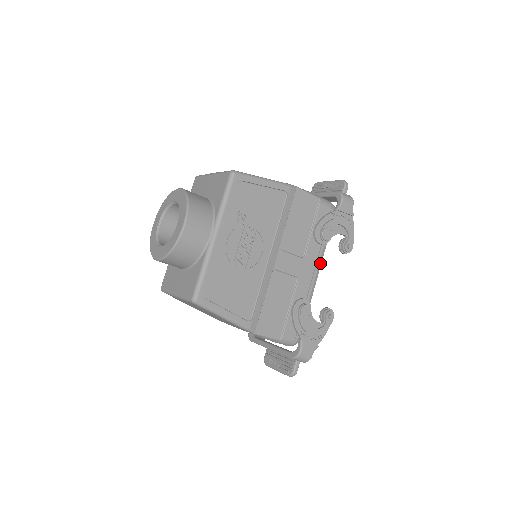
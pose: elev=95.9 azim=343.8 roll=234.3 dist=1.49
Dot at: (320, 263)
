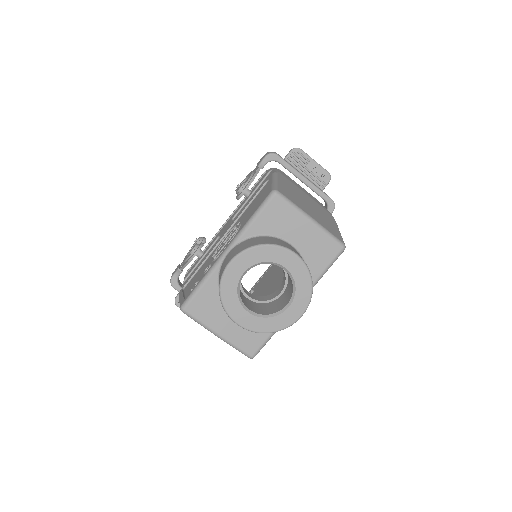
Dot at: occluded
